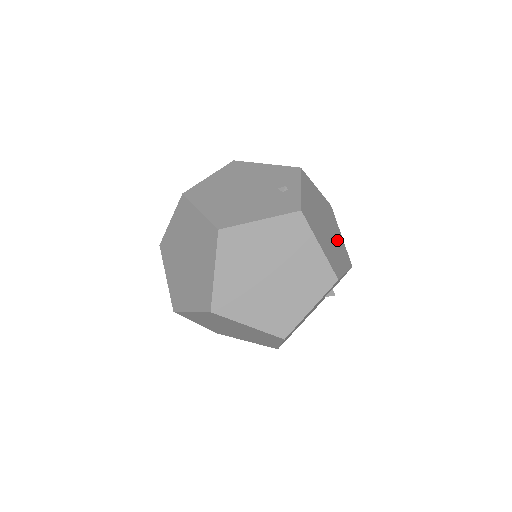
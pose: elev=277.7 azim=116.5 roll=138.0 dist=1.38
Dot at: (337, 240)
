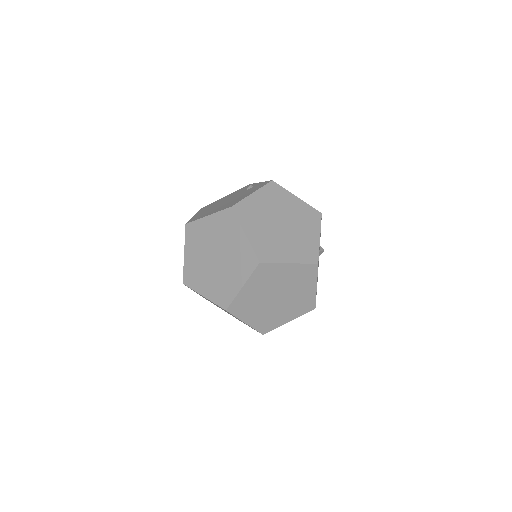
Dot at: occluded
